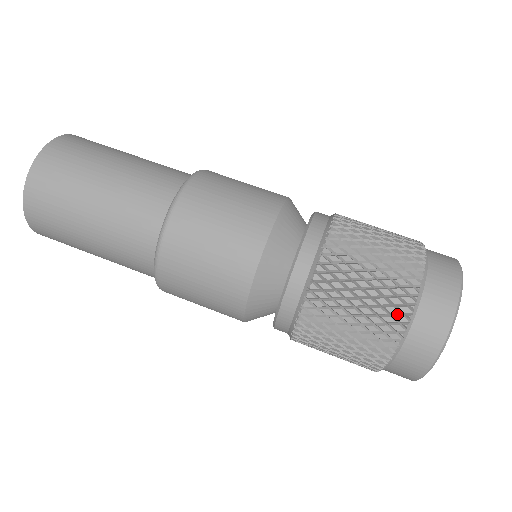
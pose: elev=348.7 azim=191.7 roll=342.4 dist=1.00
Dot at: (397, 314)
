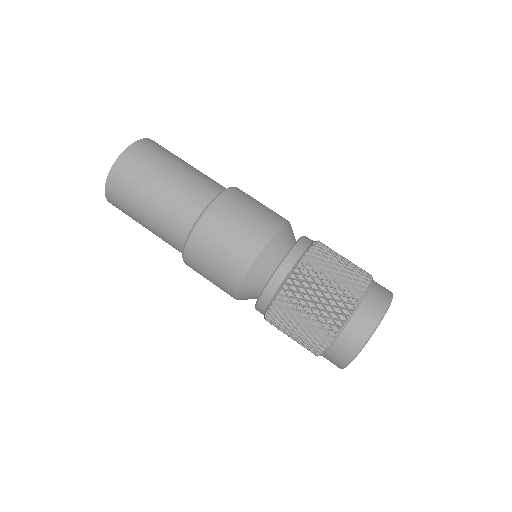
Dot at: (322, 338)
